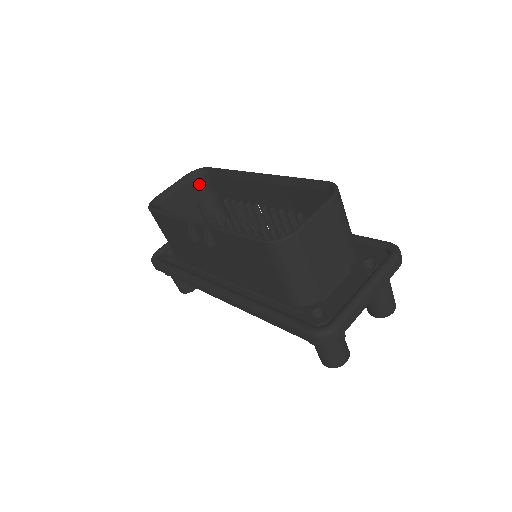
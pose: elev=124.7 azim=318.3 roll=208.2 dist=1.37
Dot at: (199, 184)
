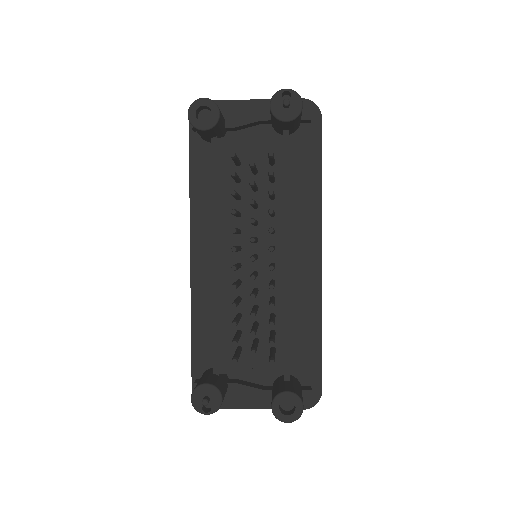
Dot at: occluded
